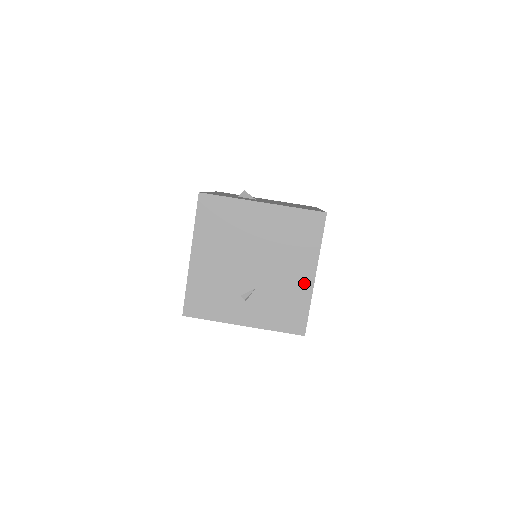
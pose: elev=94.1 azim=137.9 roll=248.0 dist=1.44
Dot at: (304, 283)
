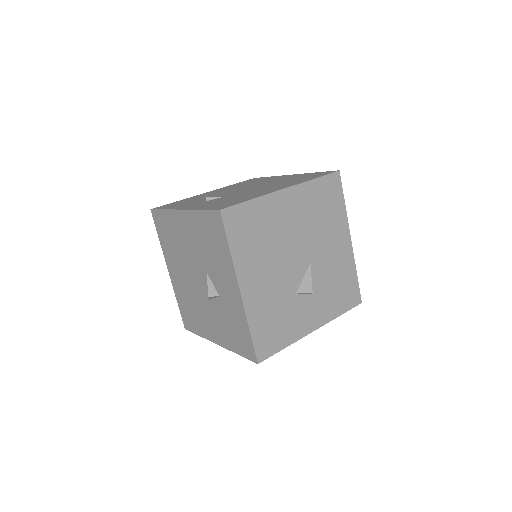
Dot at: (269, 191)
